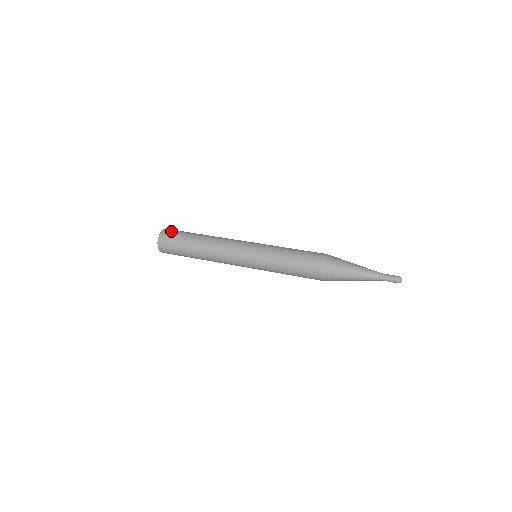
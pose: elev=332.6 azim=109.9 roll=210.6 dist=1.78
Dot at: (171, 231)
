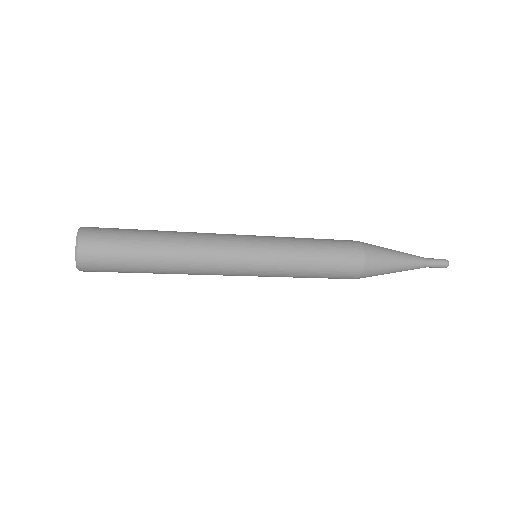
Dot at: (98, 231)
